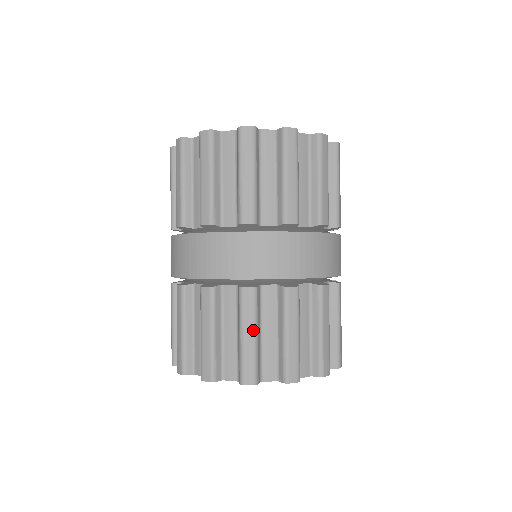
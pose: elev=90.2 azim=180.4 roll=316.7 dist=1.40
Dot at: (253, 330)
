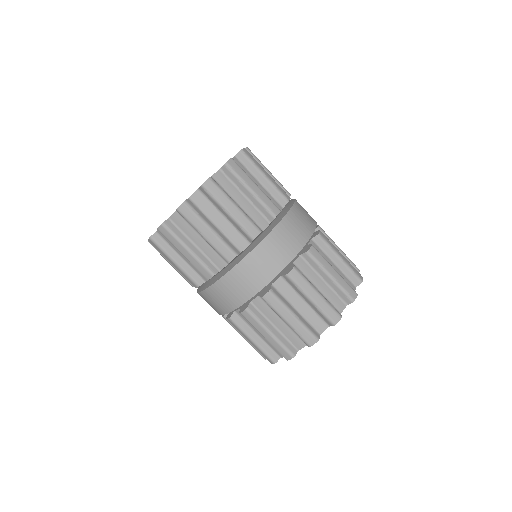
Dot at: (332, 267)
